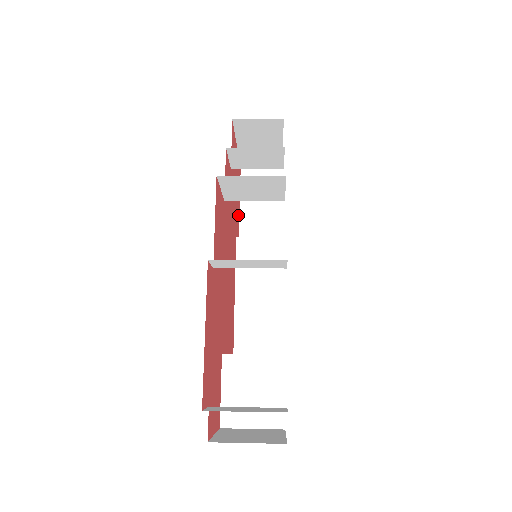
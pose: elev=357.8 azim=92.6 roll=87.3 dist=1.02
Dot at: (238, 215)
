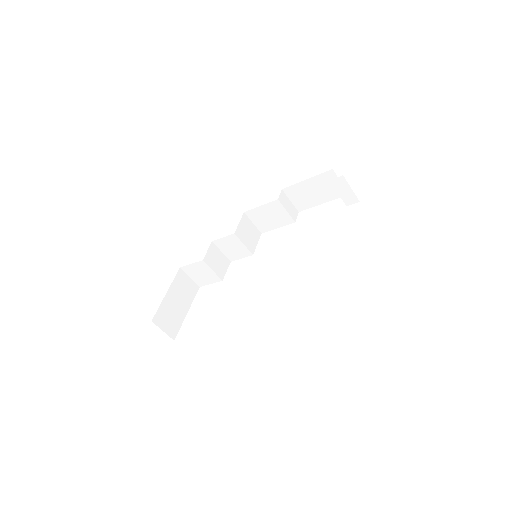
Dot at: occluded
